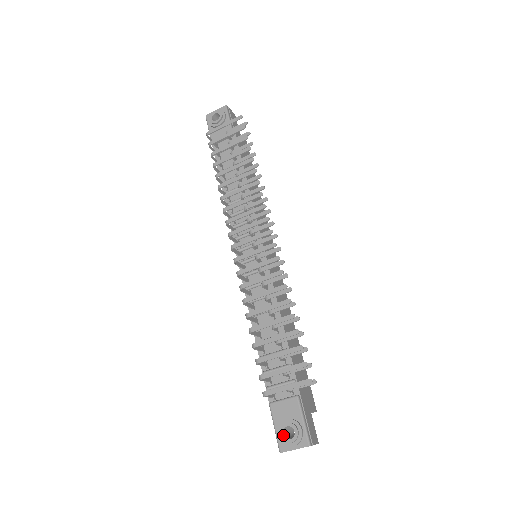
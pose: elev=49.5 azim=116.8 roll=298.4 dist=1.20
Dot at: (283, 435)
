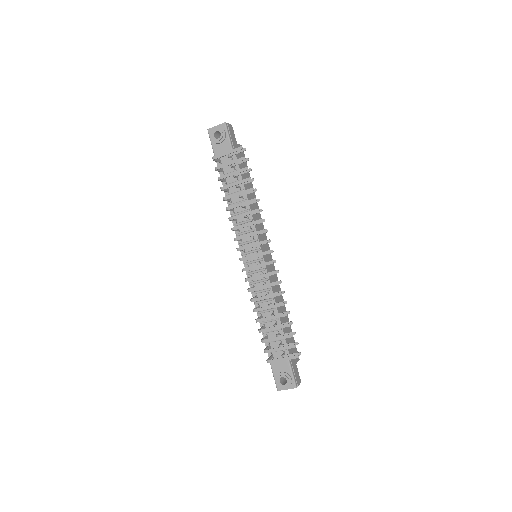
Dot at: (280, 382)
